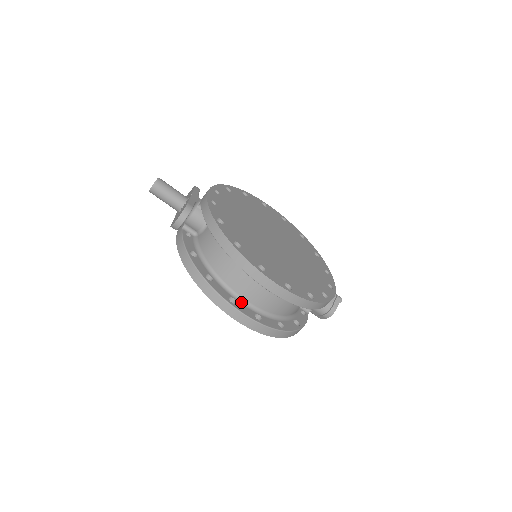
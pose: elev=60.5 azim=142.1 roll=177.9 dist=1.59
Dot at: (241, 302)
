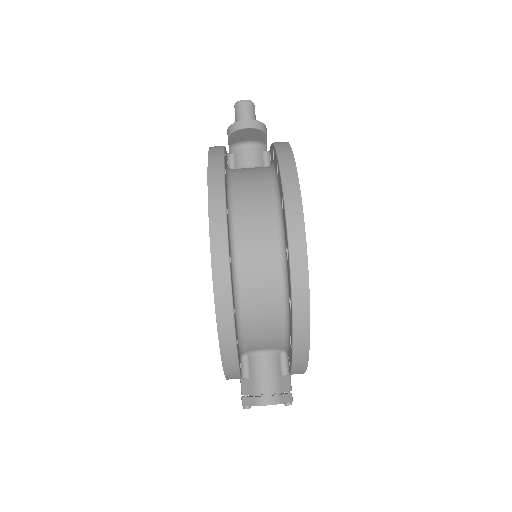
Dot at: (229, 226)
